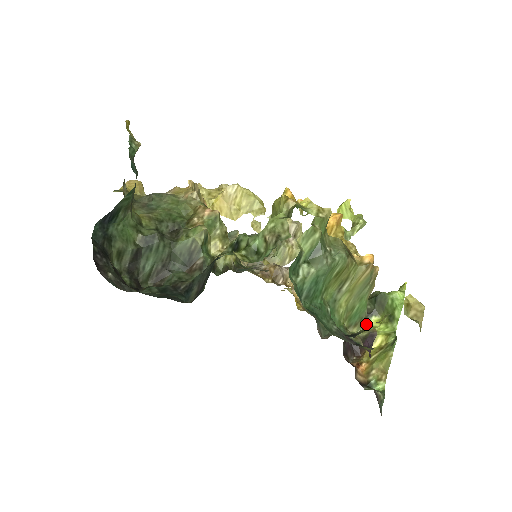
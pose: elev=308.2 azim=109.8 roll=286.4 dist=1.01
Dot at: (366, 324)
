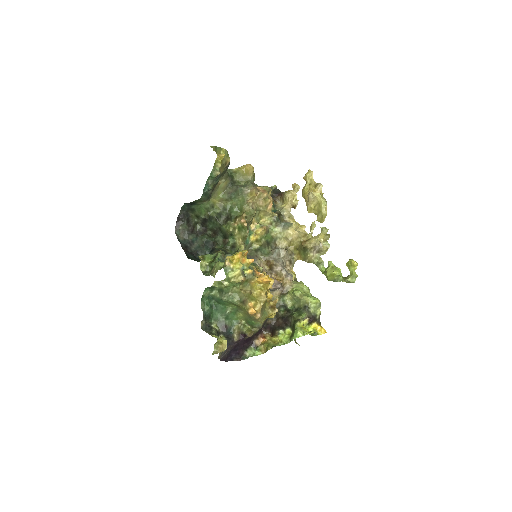
Dot at: (254, 329)
